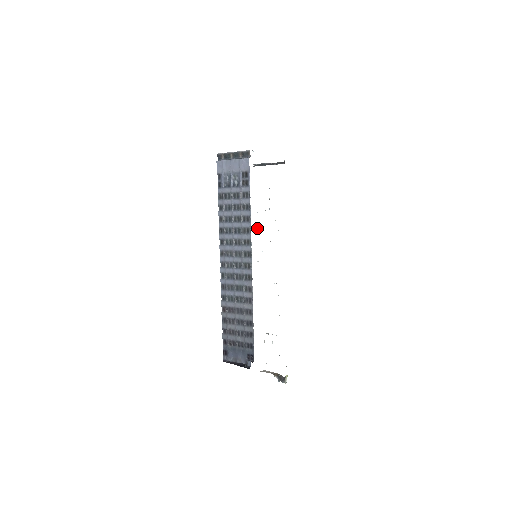
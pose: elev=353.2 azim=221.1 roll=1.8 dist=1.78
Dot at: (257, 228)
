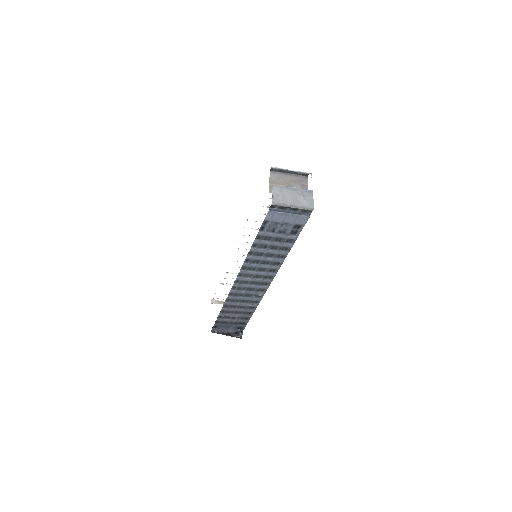
Dot at: occluded
